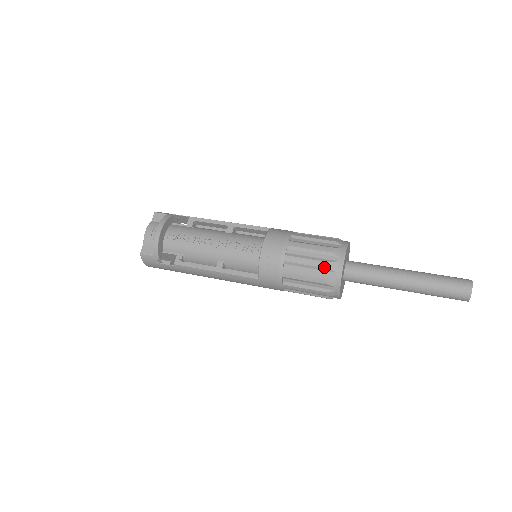
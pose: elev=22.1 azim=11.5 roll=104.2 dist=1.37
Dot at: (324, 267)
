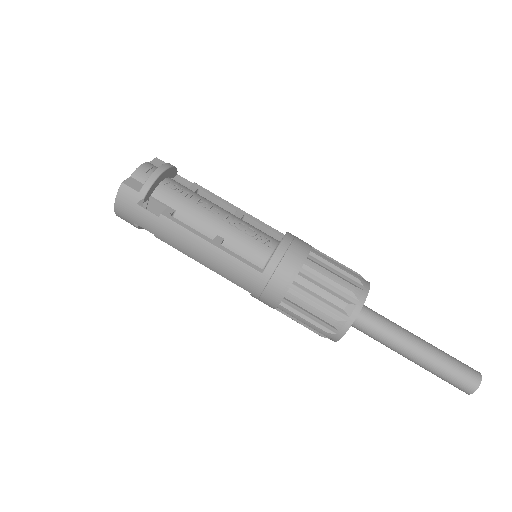
Dot at: (347, 288)
